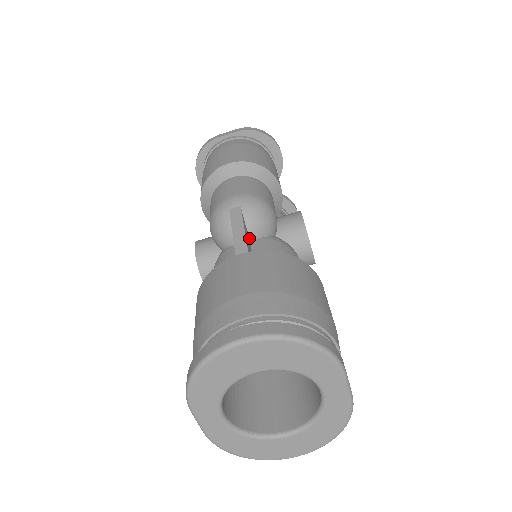
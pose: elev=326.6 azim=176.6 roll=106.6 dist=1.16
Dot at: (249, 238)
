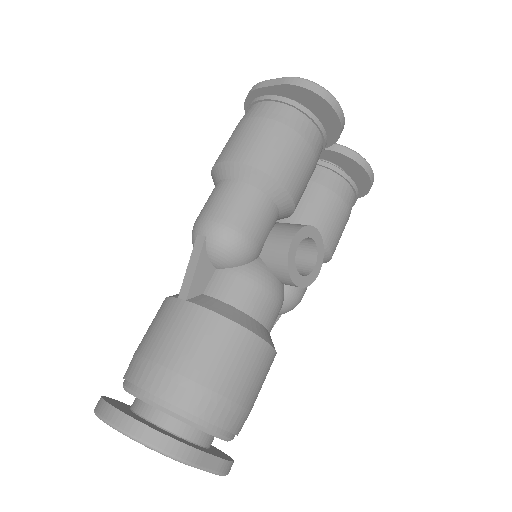
Dot at: (212, 269)
